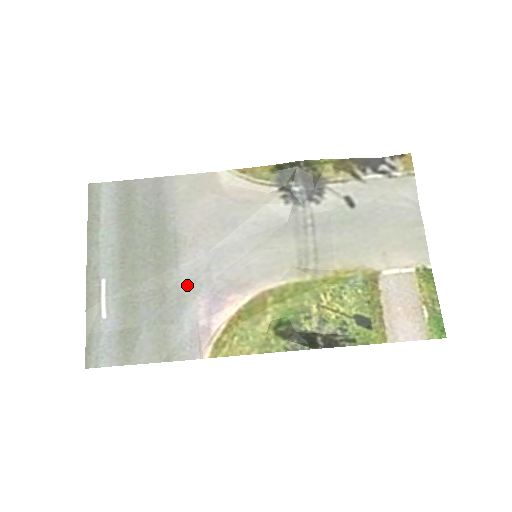
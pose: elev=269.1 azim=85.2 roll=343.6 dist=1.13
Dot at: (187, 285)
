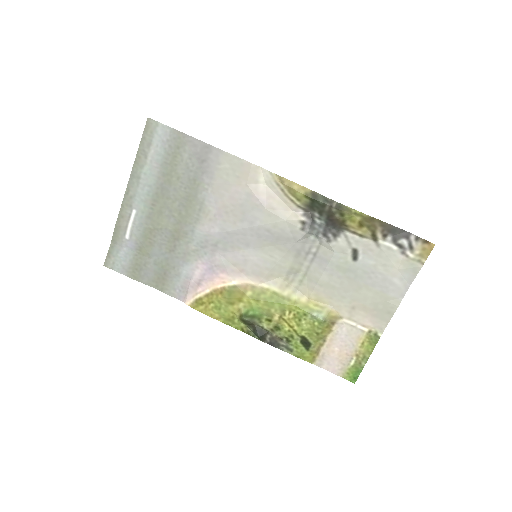
Dot at: (195, 248)
